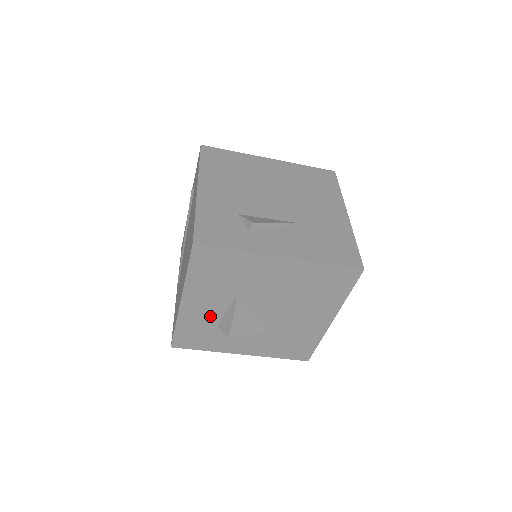
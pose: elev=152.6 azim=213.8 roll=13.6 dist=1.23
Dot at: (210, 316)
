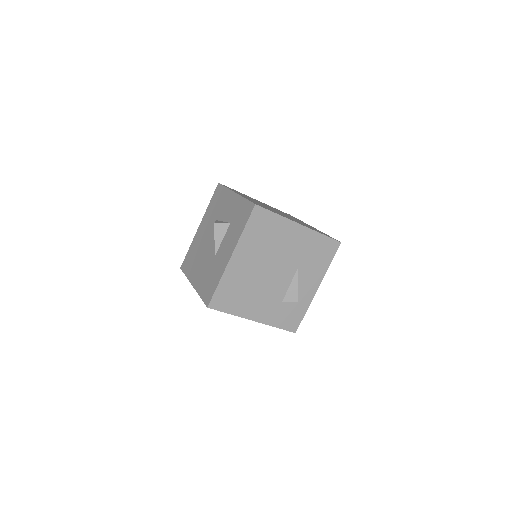
Dot at: occluded
